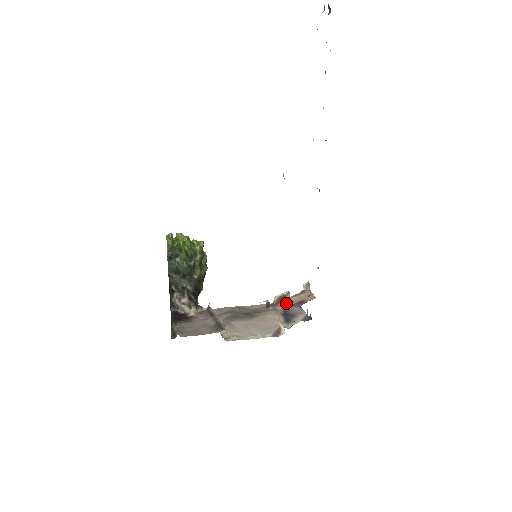
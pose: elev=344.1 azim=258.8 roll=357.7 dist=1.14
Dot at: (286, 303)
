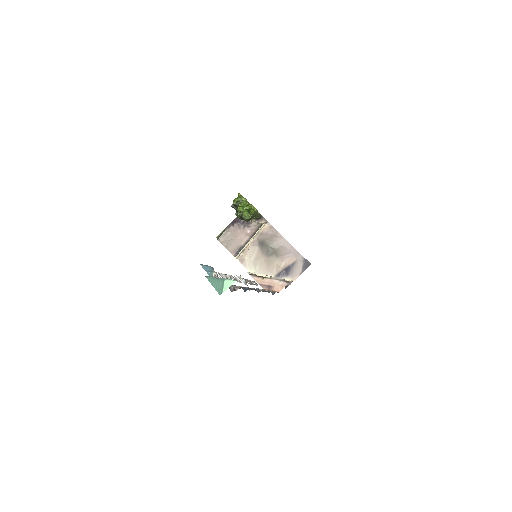
Dot at: (262, 280)
